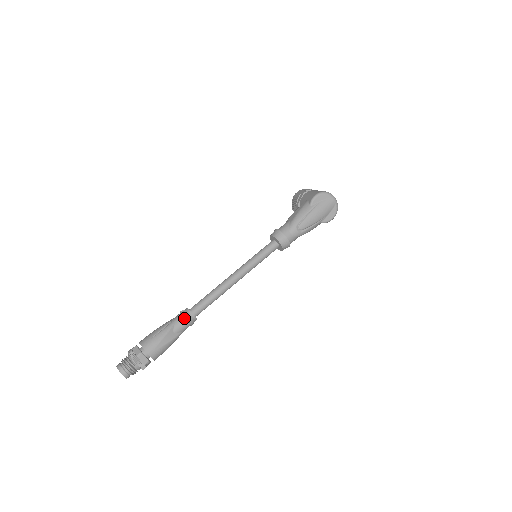
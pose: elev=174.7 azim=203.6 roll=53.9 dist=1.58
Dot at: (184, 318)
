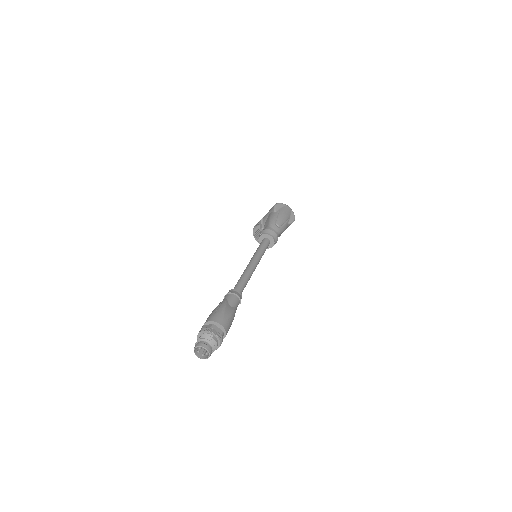
Dot at: (232, 295)
